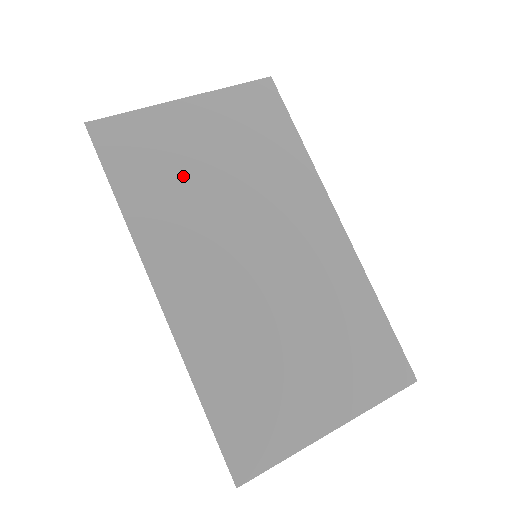
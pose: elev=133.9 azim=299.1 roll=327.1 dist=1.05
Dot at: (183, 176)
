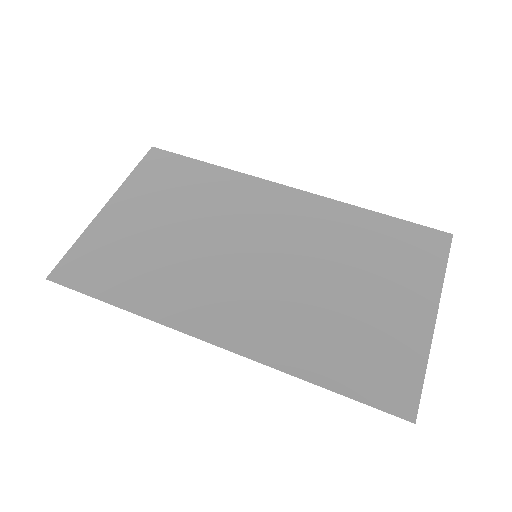
Dot at: (152, 252)
